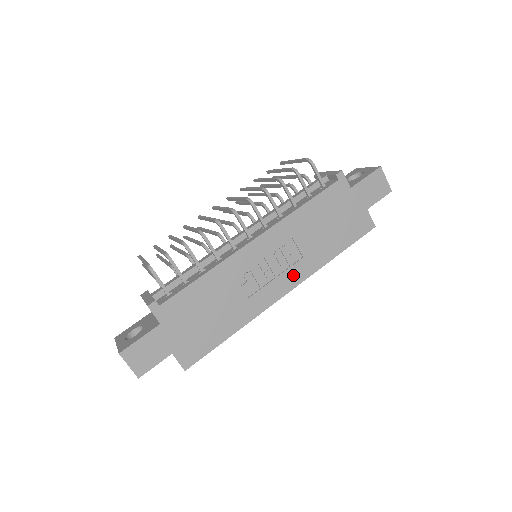
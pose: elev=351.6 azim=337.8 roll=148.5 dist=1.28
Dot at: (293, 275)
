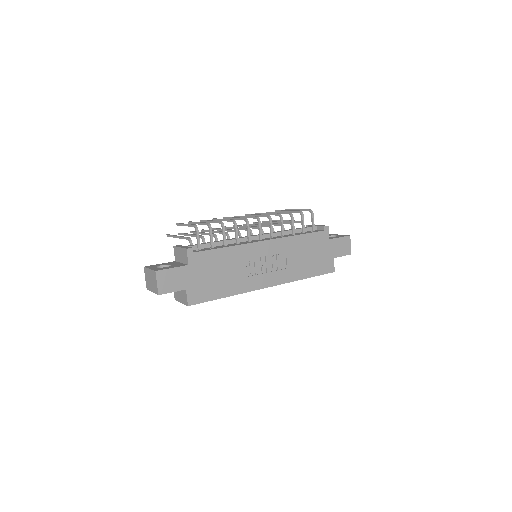
Dot at: (277, 277)
